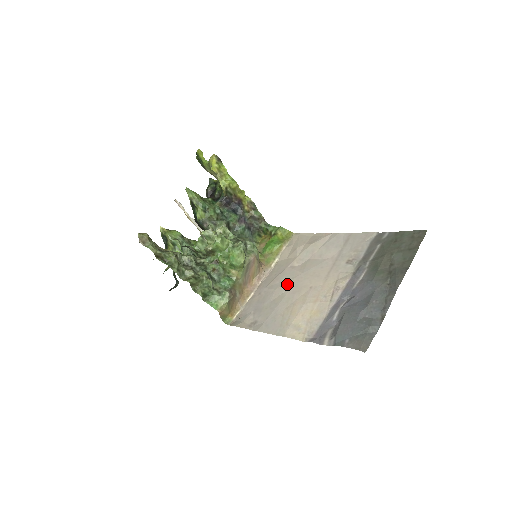
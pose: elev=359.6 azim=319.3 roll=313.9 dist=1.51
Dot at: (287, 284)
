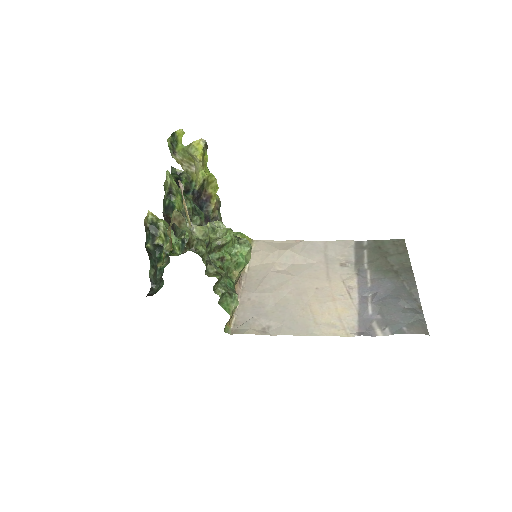
Dot at: (284, 287)
